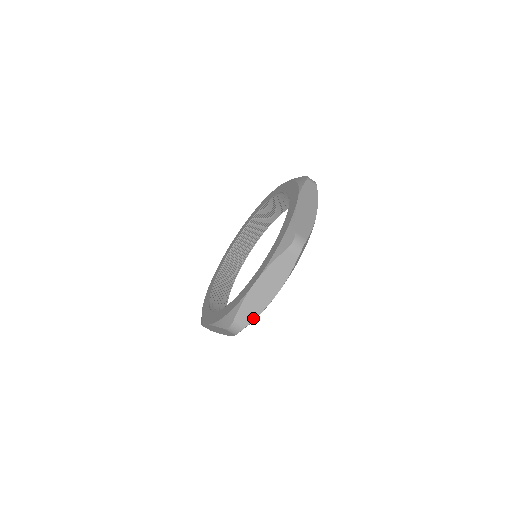
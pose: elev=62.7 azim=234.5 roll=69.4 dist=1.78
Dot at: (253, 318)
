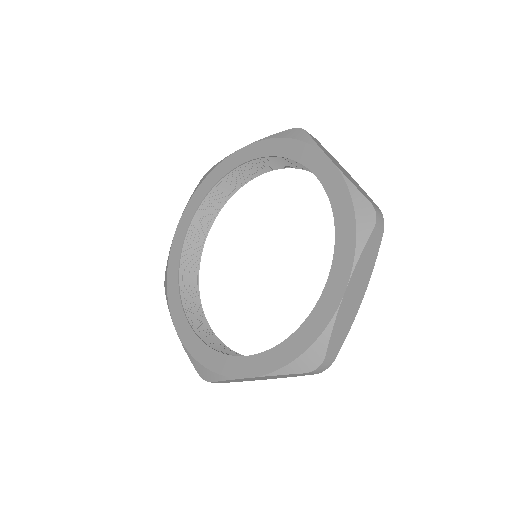
Dot at: occluded
